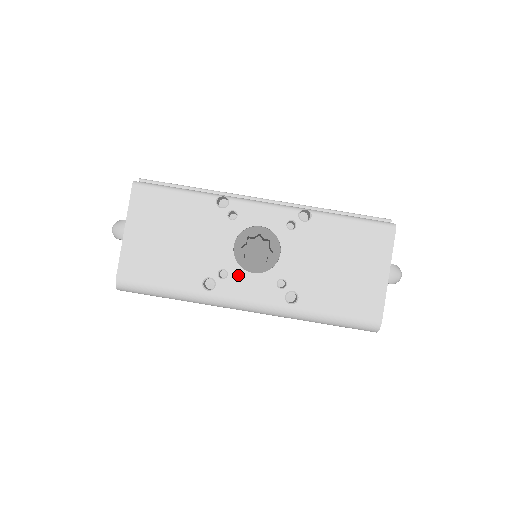
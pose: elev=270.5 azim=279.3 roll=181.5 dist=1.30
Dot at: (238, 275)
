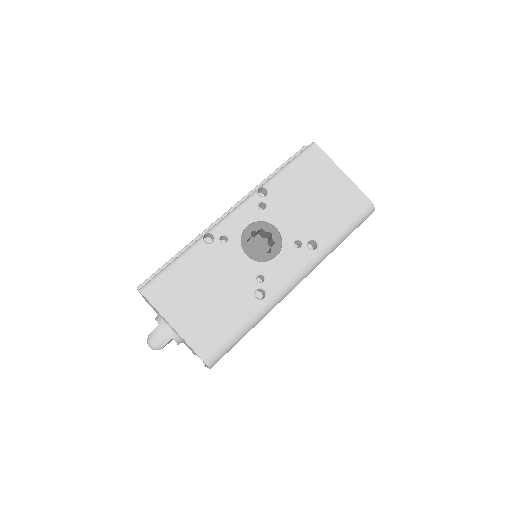
Dot at: (270, 268)
